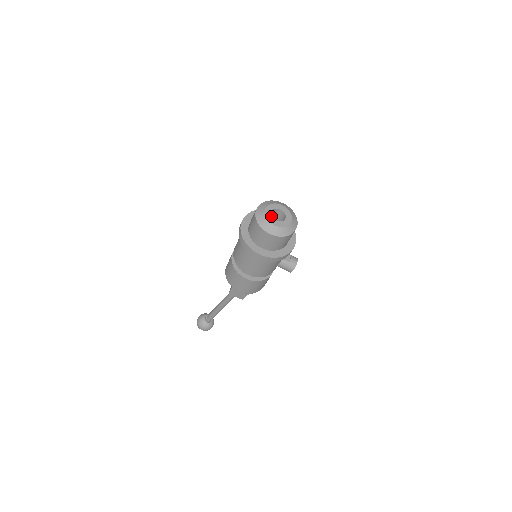
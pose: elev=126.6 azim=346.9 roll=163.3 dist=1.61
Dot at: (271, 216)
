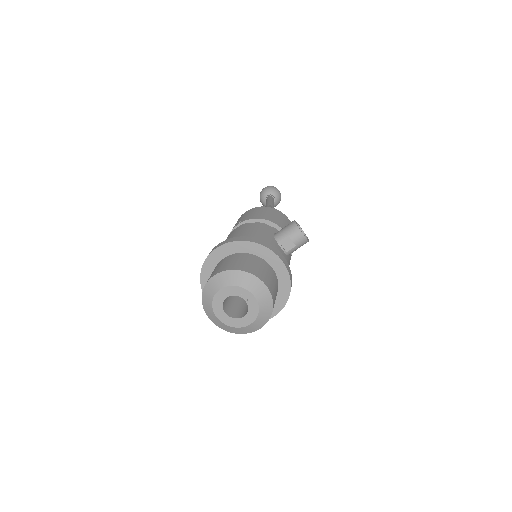
Dot at: (231, 318)
